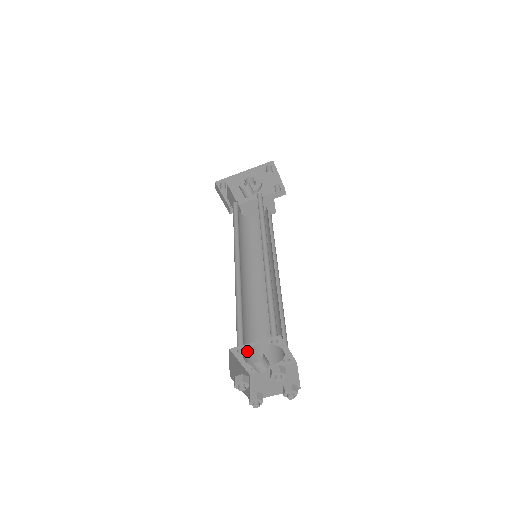
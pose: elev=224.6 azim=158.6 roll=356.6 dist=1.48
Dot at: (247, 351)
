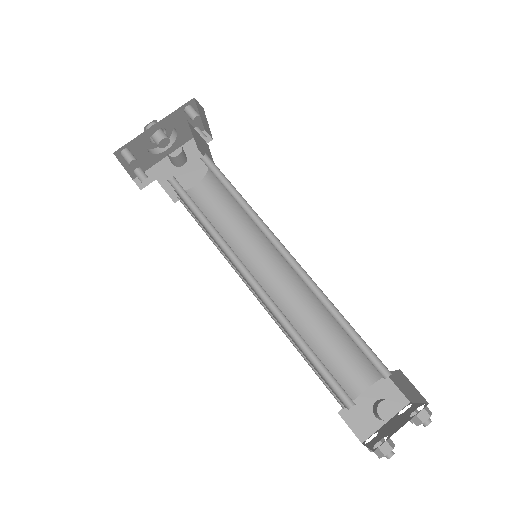
Dot at: (334, 393)
